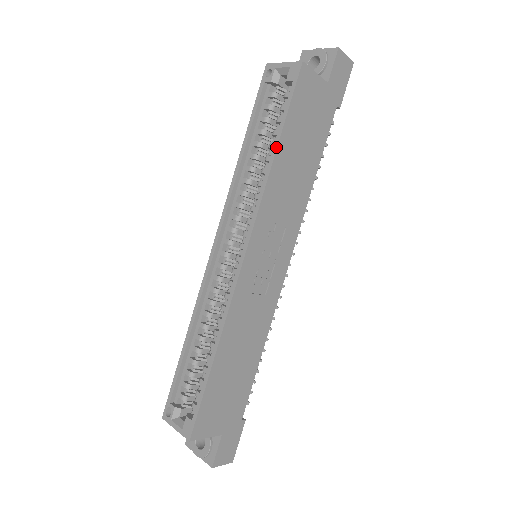
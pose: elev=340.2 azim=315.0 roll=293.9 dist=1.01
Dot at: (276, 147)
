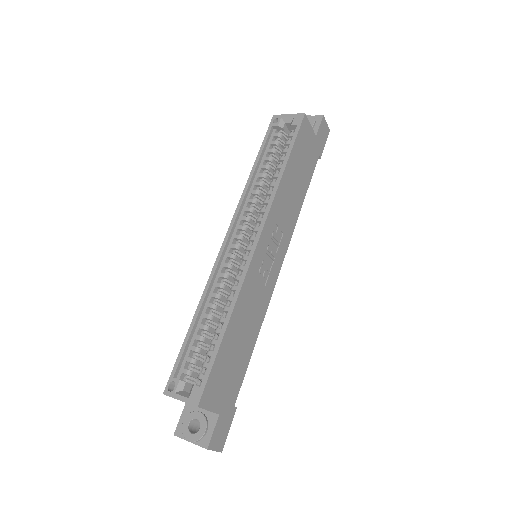
Dot at: (285, 166)
